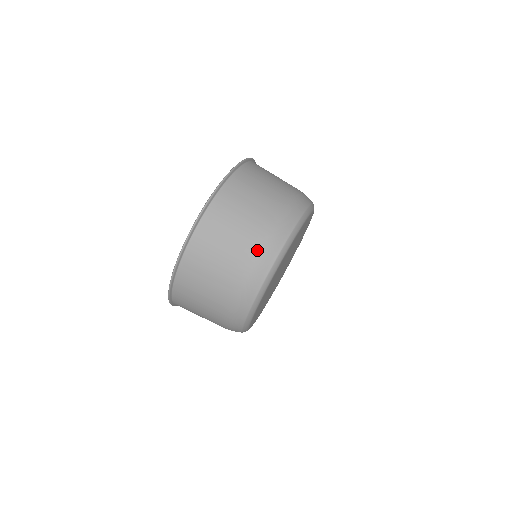
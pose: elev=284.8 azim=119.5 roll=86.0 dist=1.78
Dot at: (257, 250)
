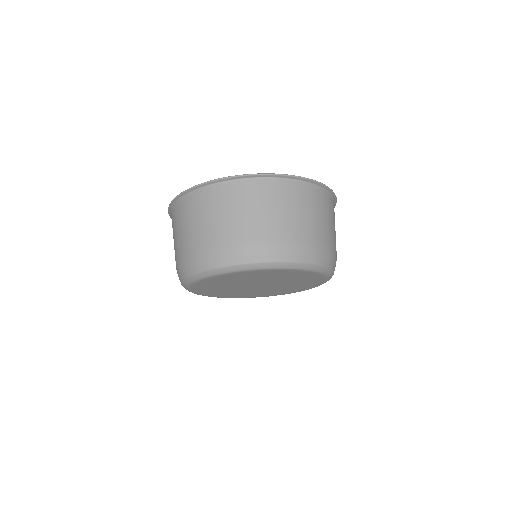
Dot at: (224, 244)
